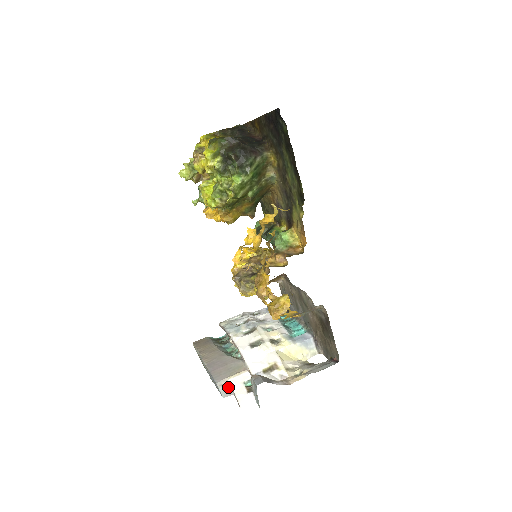
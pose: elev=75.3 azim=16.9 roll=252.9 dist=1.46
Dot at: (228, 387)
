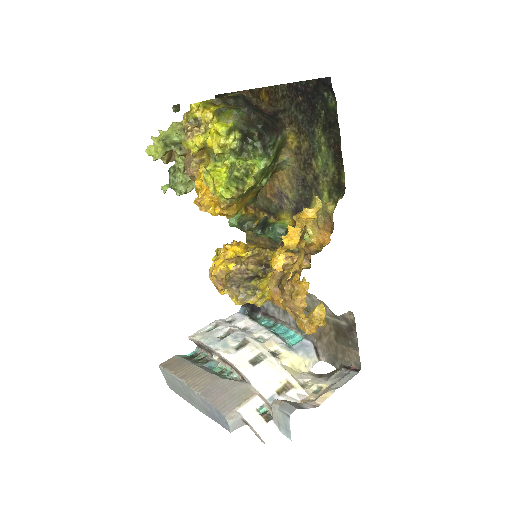
Dot at: (238, 419)
